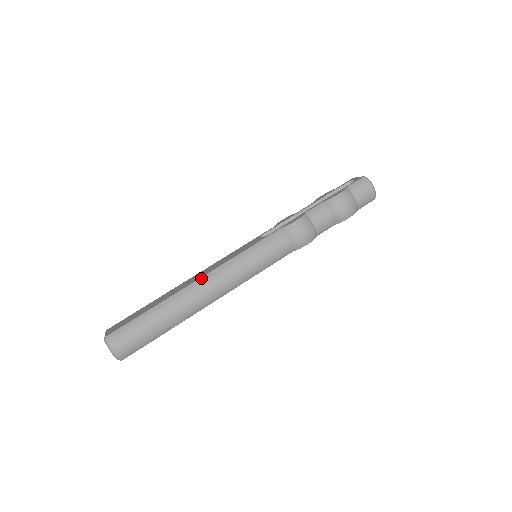
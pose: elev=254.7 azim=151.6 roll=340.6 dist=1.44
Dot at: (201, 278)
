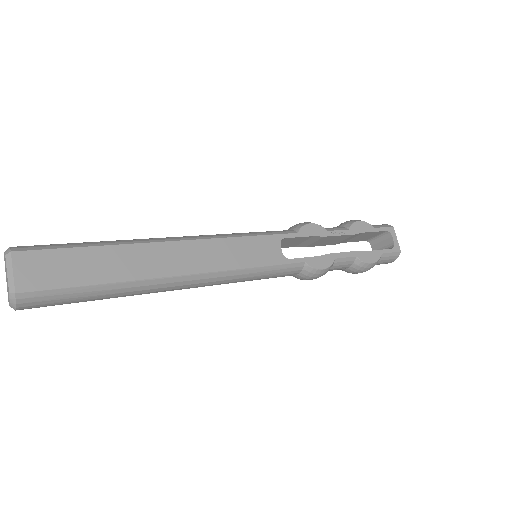
Dot at: (192, 275)
